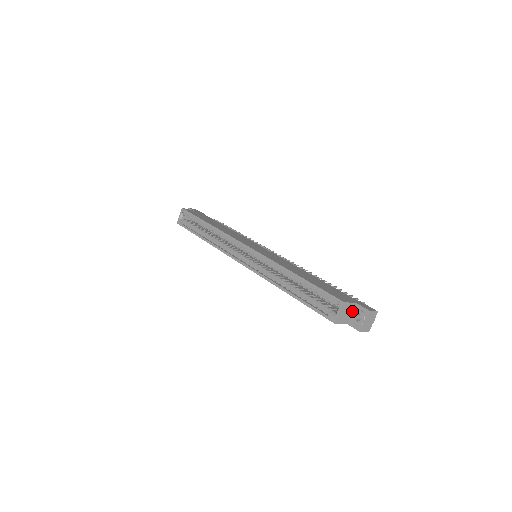
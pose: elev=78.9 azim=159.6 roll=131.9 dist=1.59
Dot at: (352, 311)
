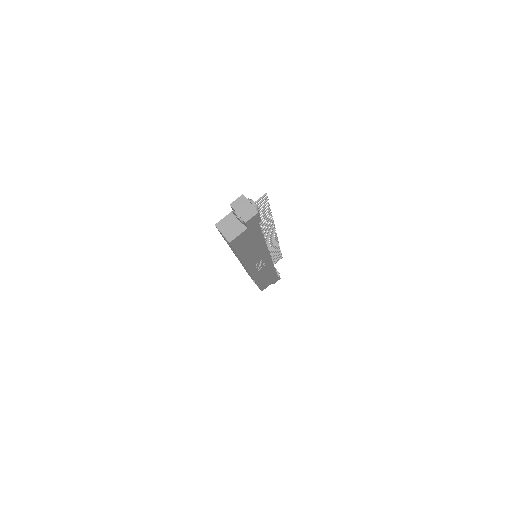
Dot at: (237, 218)
